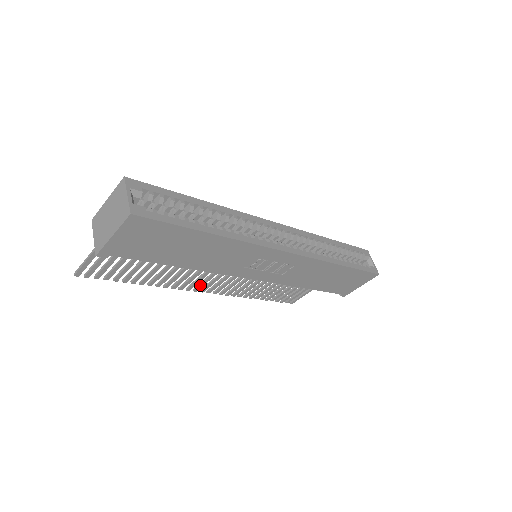
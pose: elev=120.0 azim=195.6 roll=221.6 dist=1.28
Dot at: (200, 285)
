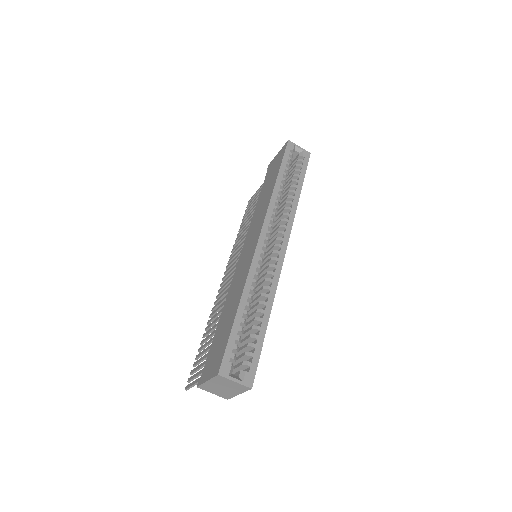
Dot at: occluded
